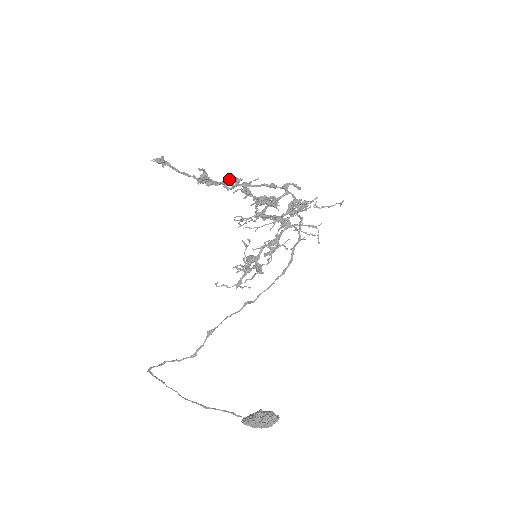
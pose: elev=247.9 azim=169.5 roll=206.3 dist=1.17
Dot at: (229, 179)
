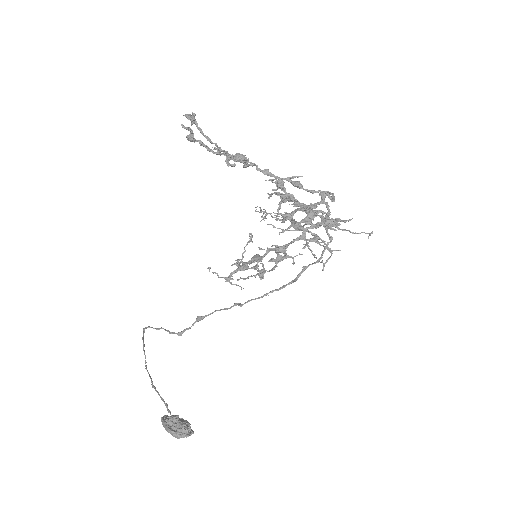
Dot at: (235, 155)
